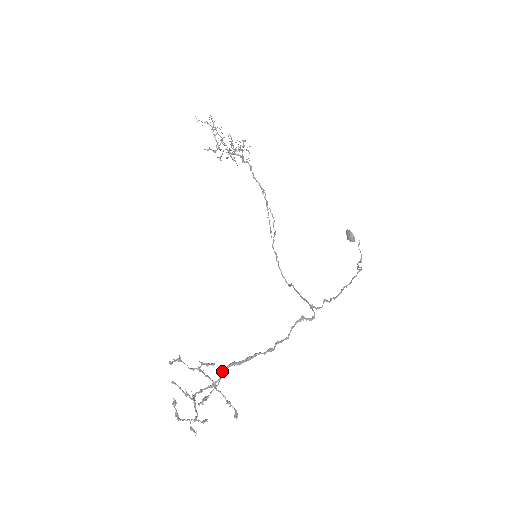
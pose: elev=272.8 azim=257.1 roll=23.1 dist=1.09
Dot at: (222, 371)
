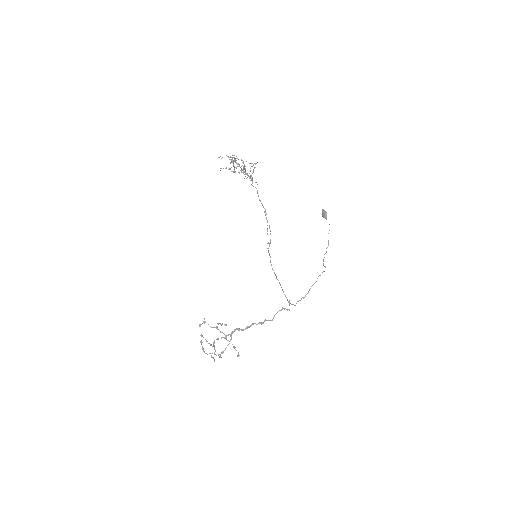
Dot at: (231, 332)
